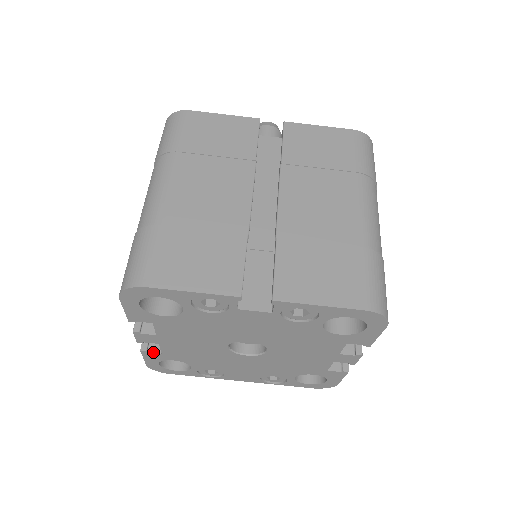
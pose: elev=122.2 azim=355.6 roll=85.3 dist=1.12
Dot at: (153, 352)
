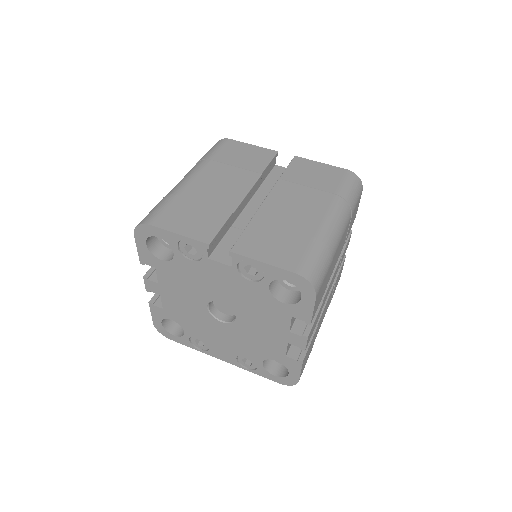
Dot at: (157, 306)
